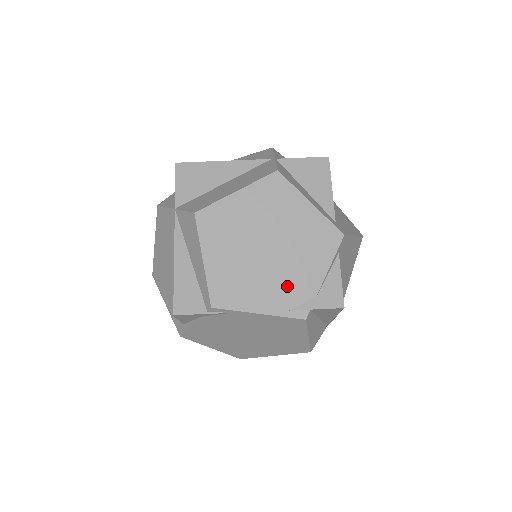
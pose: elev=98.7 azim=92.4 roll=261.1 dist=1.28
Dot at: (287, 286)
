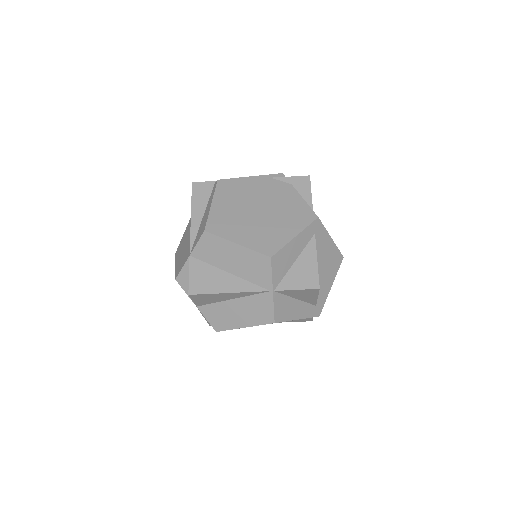
Dot at: occluded
